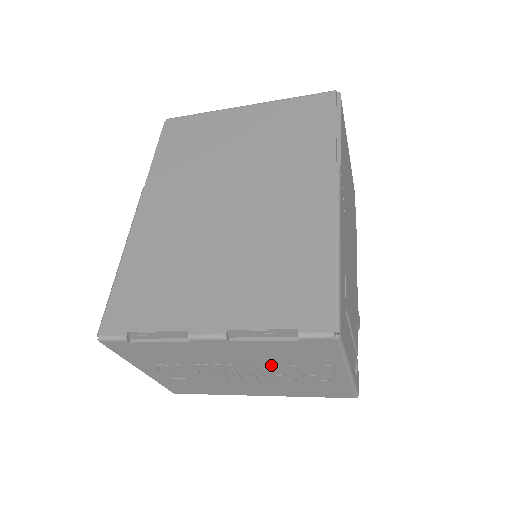
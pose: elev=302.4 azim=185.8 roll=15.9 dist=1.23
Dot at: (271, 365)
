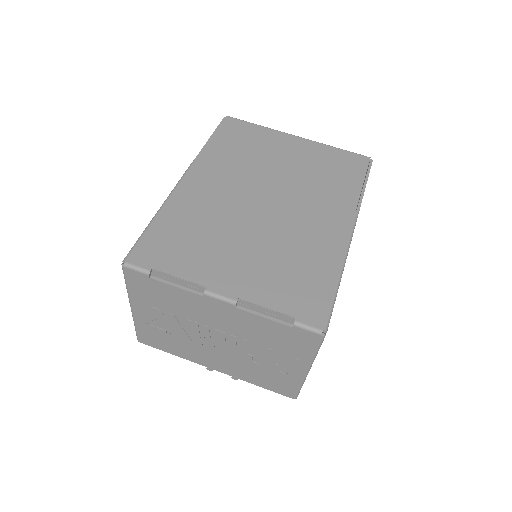
Dot at: (251, 342)
